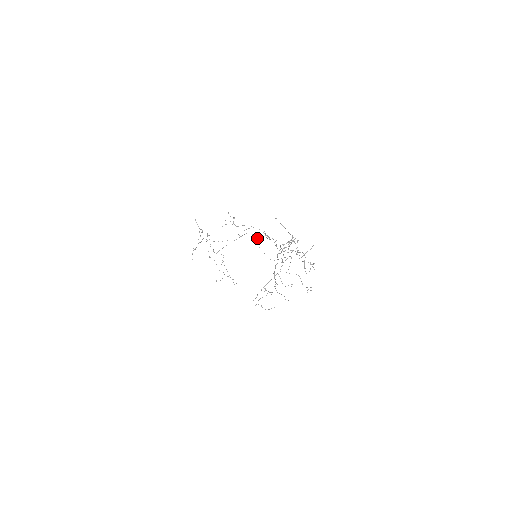
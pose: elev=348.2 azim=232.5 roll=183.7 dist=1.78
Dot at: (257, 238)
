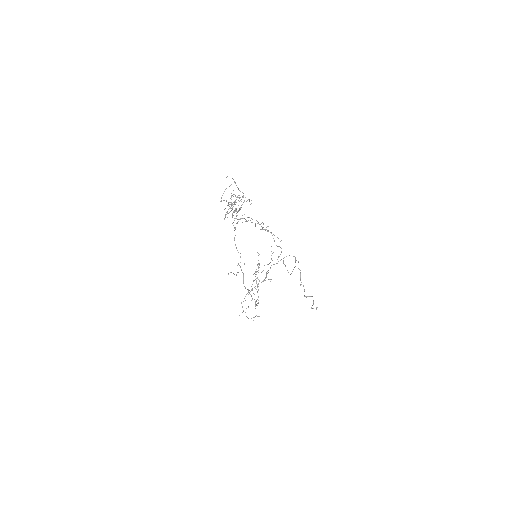
Dot at: occluded
